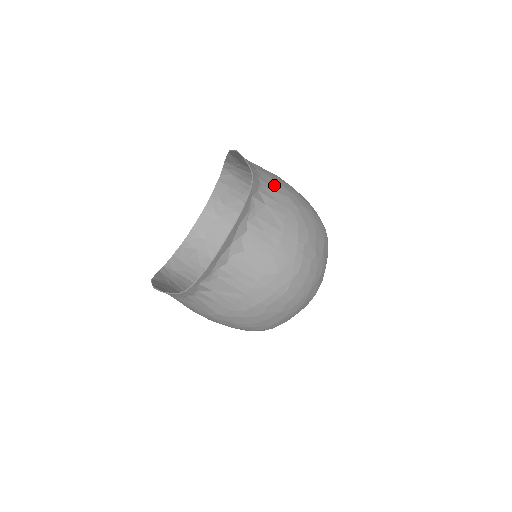
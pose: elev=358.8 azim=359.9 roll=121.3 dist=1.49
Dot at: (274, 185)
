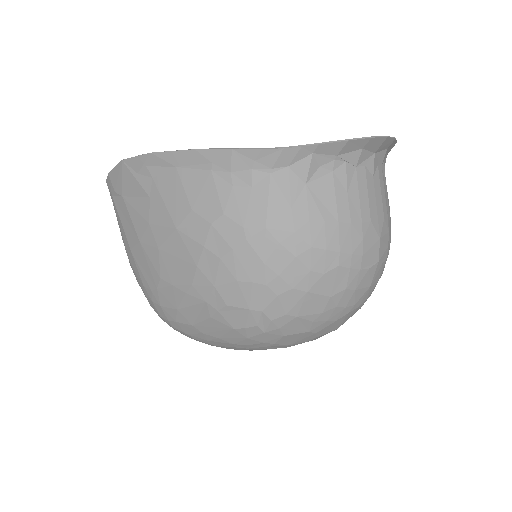
Dot at: occluded
